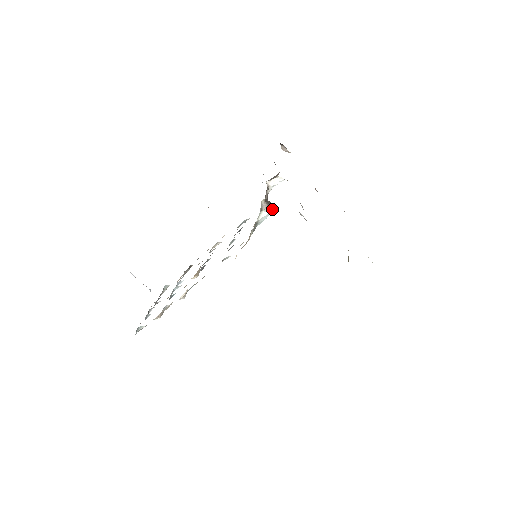
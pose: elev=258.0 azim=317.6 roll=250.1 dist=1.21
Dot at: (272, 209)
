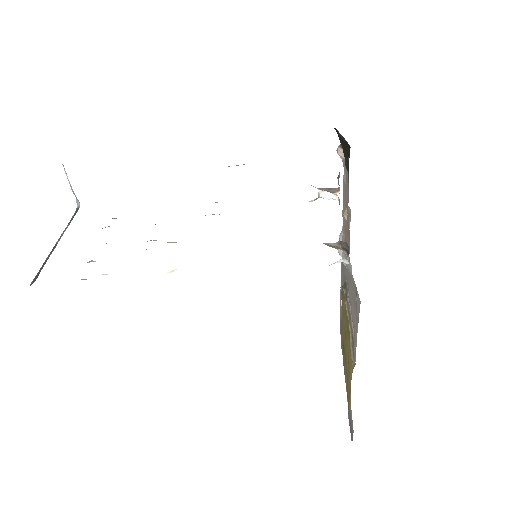
Dot at: (335, 247)
